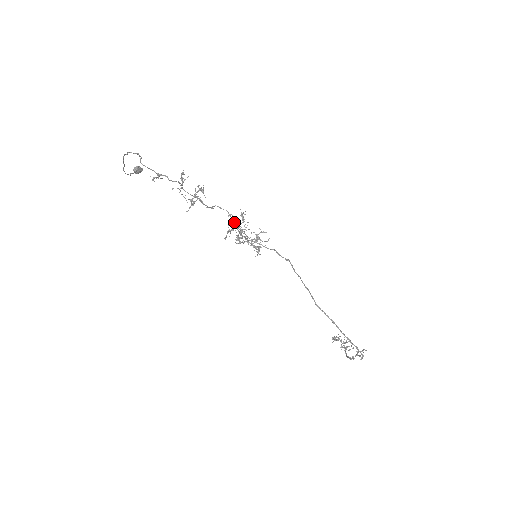
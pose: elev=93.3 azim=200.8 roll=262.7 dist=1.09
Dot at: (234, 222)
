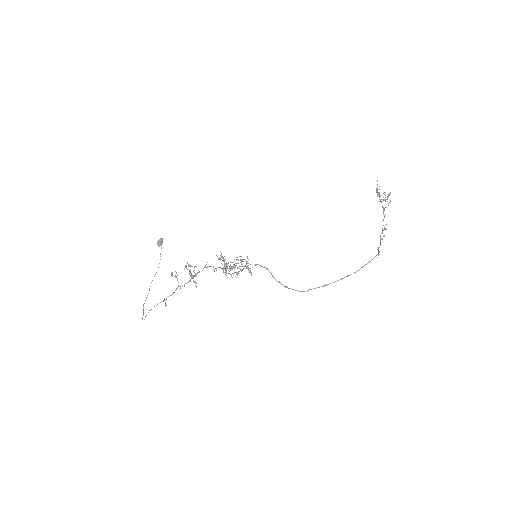
Dot at: (223, 260)
